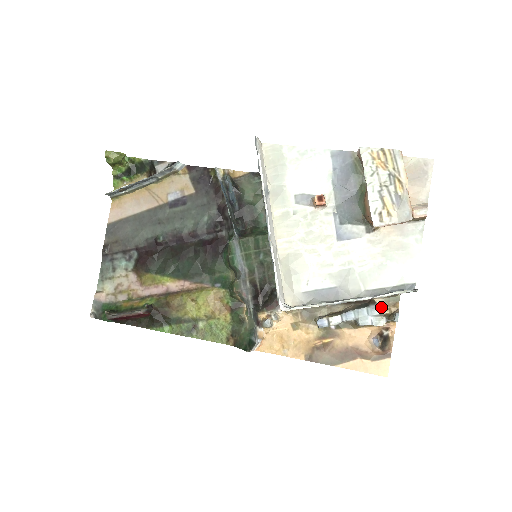
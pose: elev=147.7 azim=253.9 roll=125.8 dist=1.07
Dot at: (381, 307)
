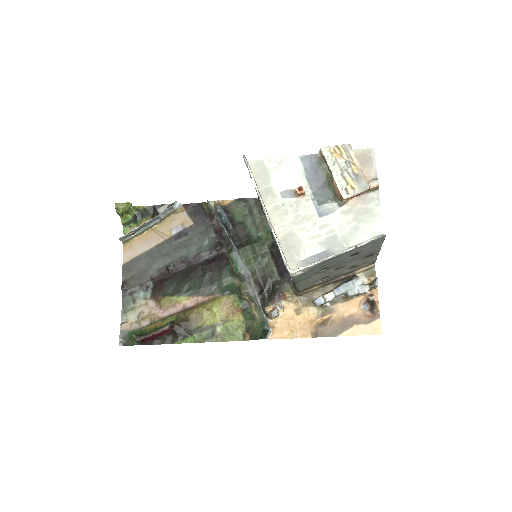
Dot at: (363, 280)
